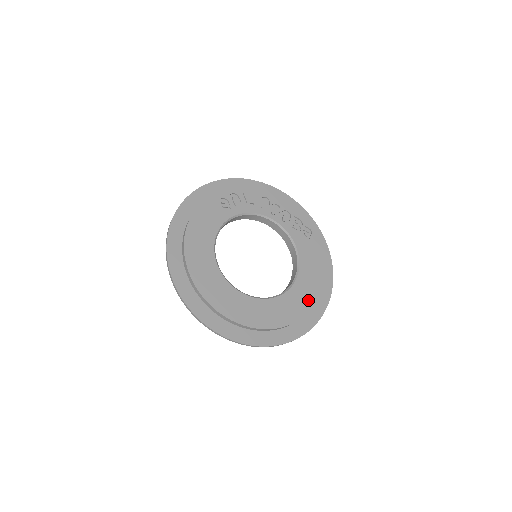
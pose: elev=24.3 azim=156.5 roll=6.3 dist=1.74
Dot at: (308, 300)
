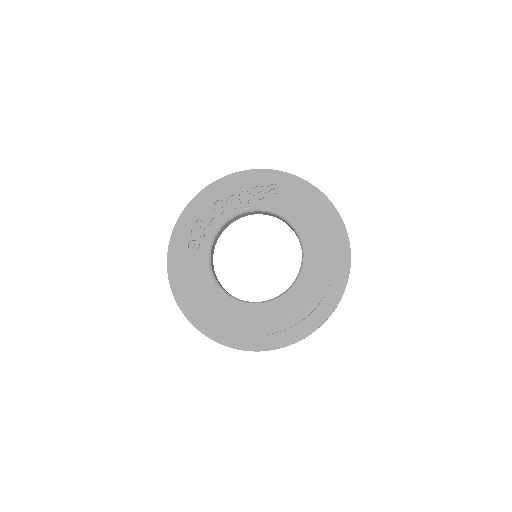
Dot at: (326, 247)
